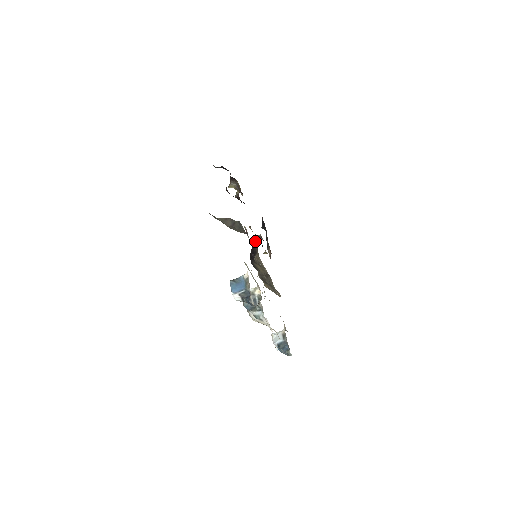
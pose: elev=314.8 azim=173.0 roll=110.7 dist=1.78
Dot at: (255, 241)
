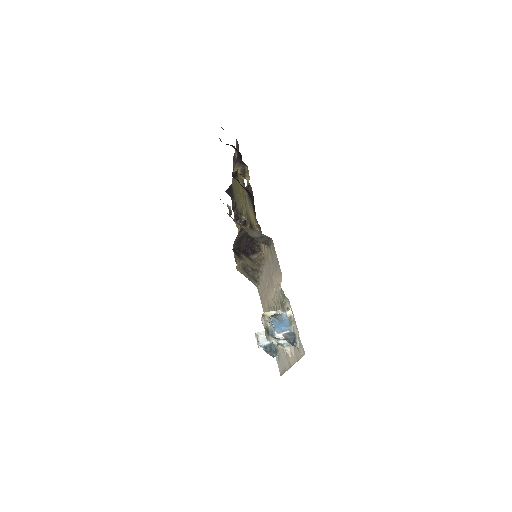
Dot at: occluded
